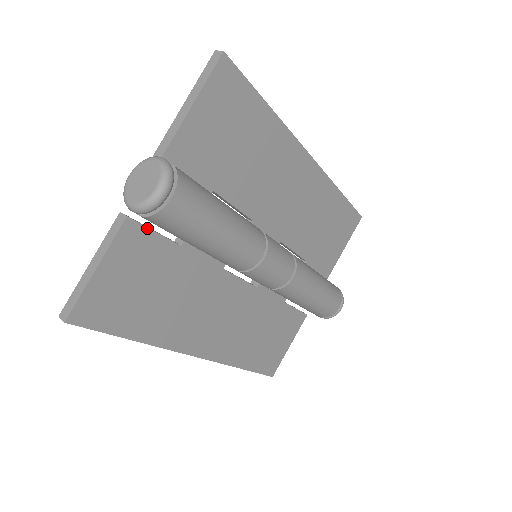
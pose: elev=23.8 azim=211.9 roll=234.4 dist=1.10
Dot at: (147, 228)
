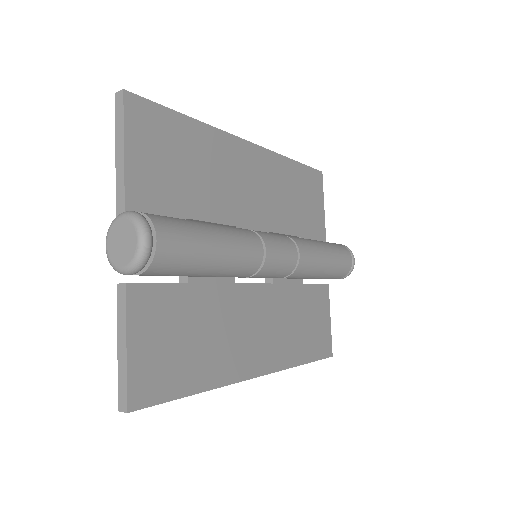
Dot at: (149, 284)
